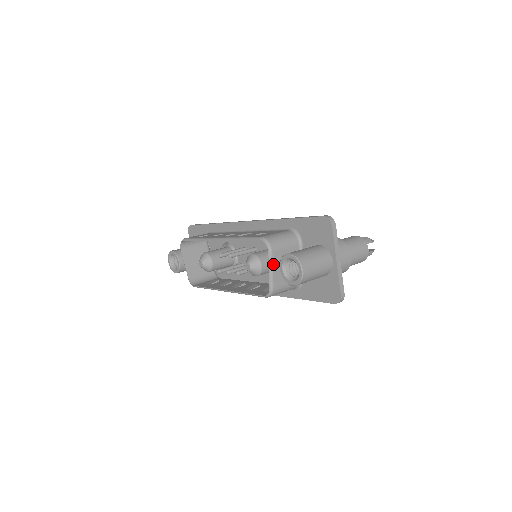
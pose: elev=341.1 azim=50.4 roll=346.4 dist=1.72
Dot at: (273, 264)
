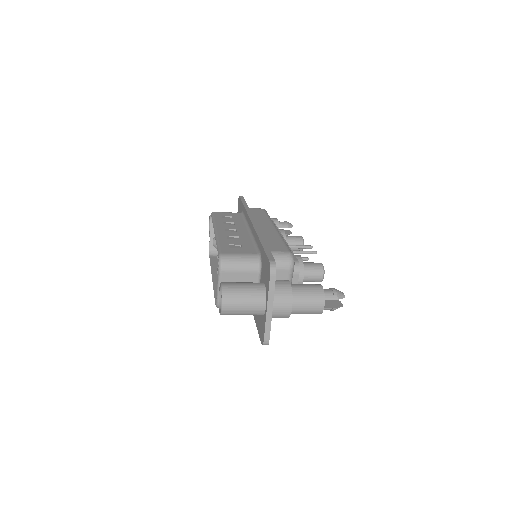
Dot at: occluded
